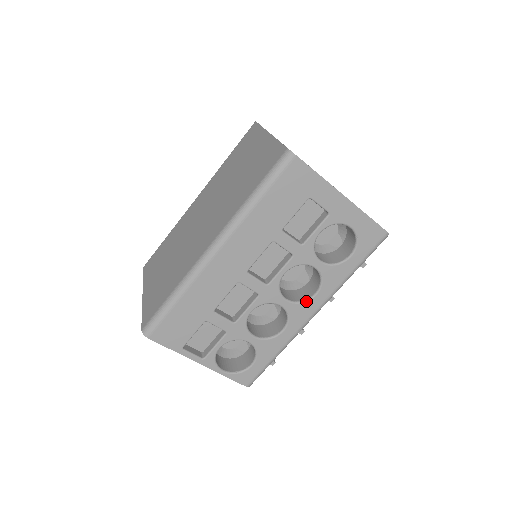
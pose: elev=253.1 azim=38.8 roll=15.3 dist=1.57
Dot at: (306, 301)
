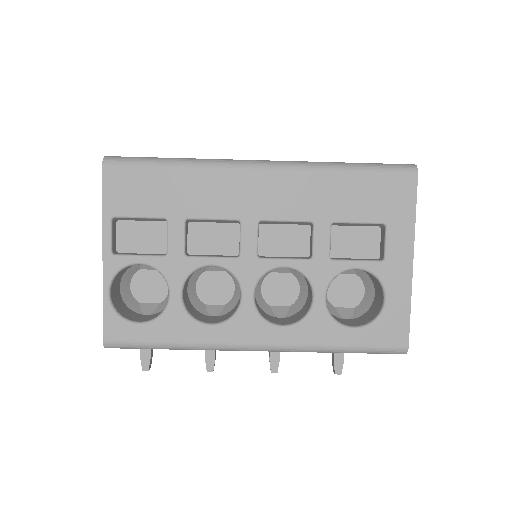
Dot at: (267, 321)
